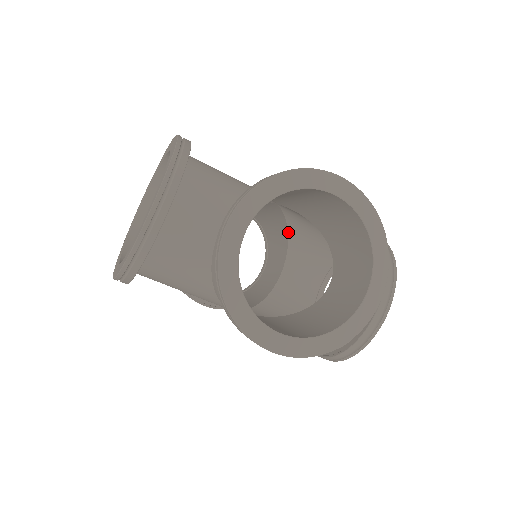
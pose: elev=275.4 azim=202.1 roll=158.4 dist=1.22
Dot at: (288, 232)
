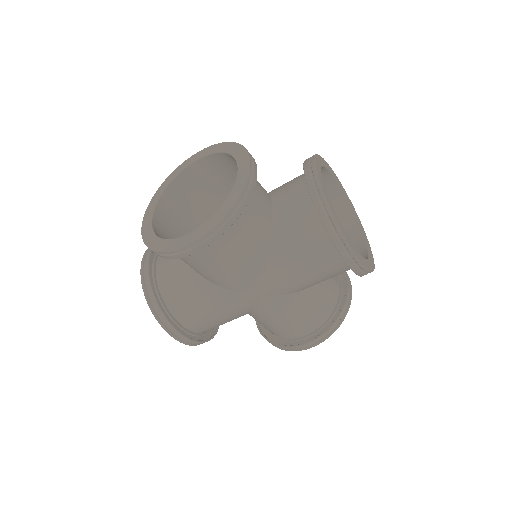
Dot at: occluded
